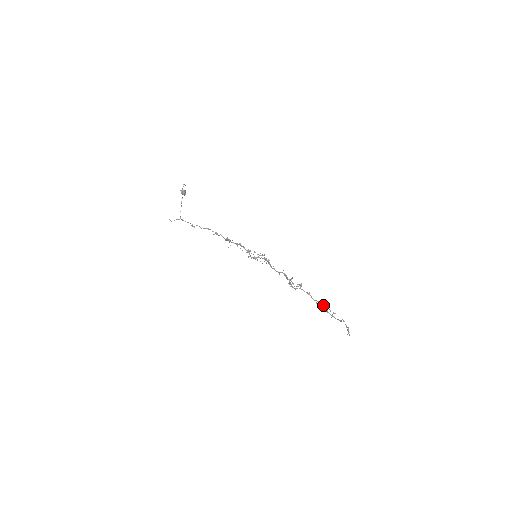
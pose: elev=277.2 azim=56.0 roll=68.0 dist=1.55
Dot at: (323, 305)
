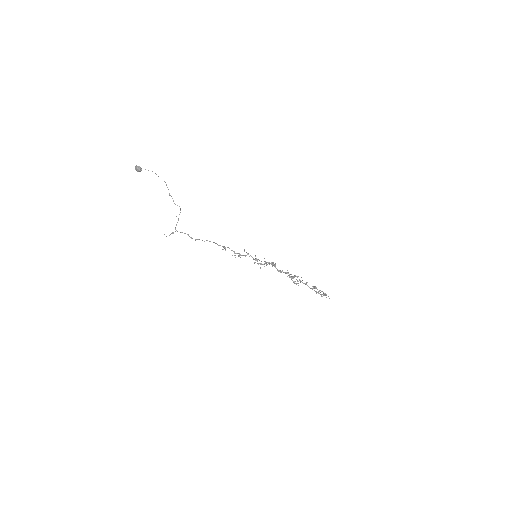
Dot at: occluded
